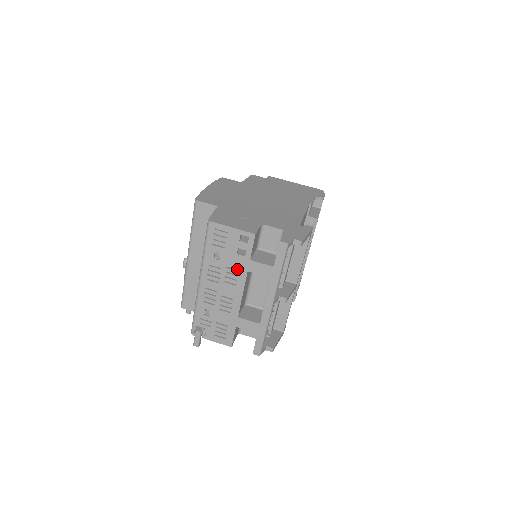
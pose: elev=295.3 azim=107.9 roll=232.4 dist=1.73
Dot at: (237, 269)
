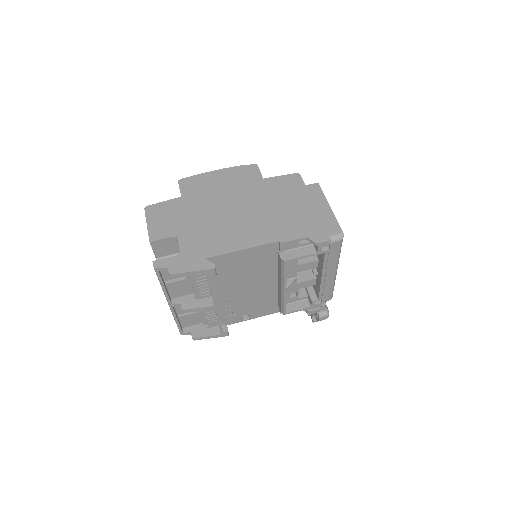
Dot at: occluded
